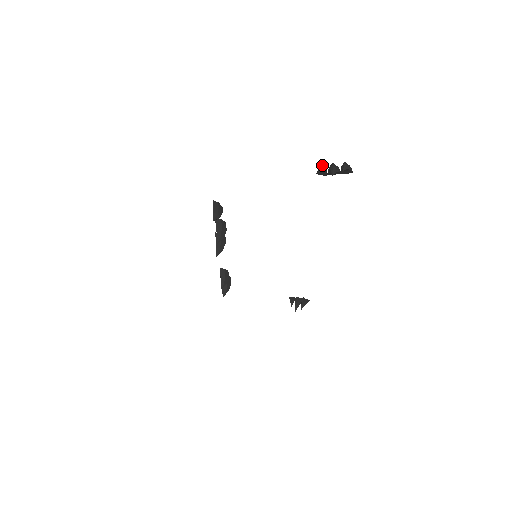
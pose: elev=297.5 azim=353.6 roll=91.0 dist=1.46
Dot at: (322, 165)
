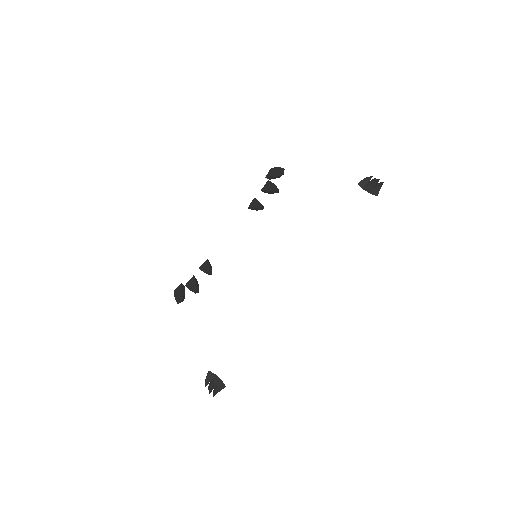
Dot at: (365, 178)
